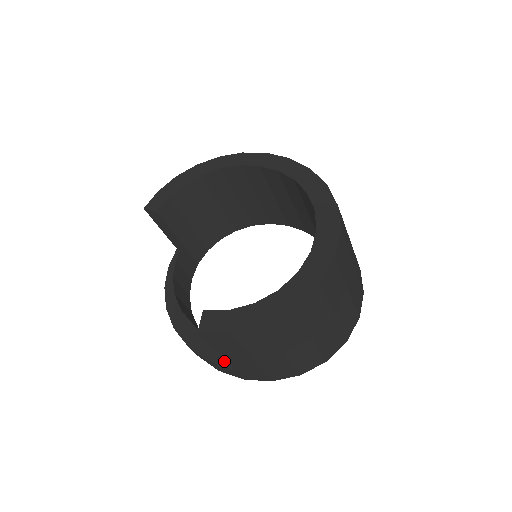
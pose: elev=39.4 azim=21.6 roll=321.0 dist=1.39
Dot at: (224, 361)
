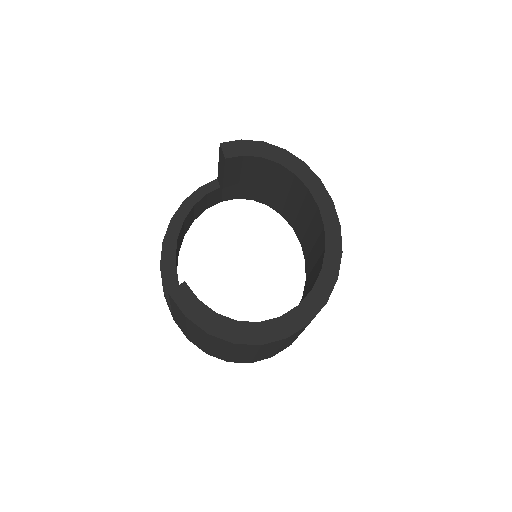
Dot at: occluded
